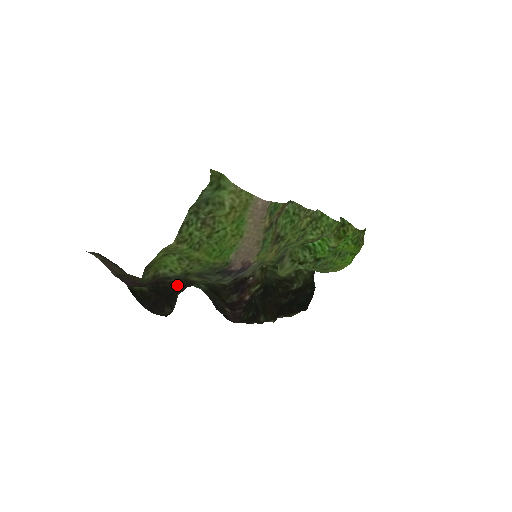
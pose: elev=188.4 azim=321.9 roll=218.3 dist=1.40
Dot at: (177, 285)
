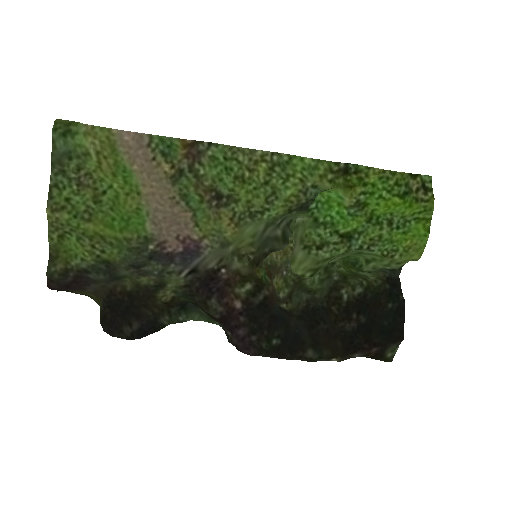
Dot at: (137, 298)
